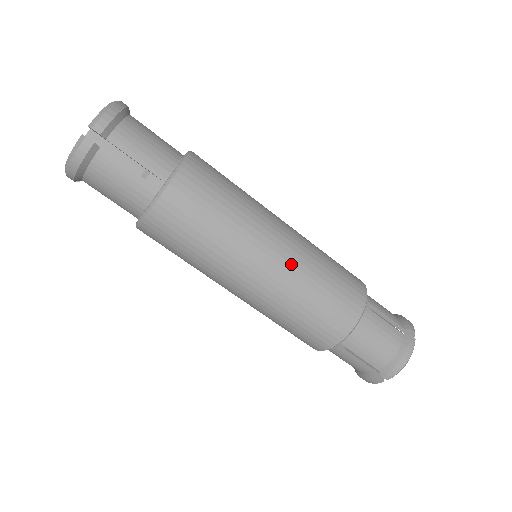
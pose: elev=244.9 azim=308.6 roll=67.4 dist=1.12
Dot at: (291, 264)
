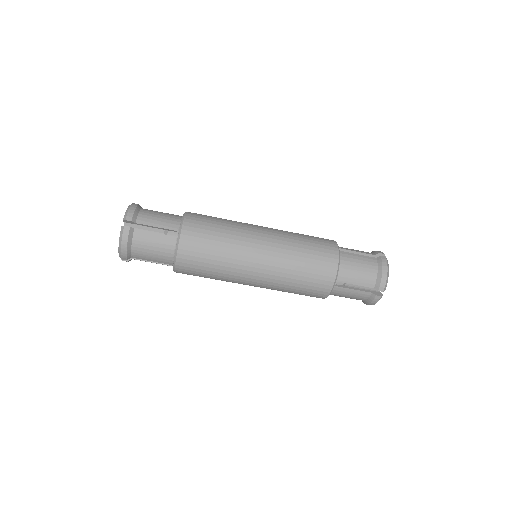
Dot at: (276, 243)
